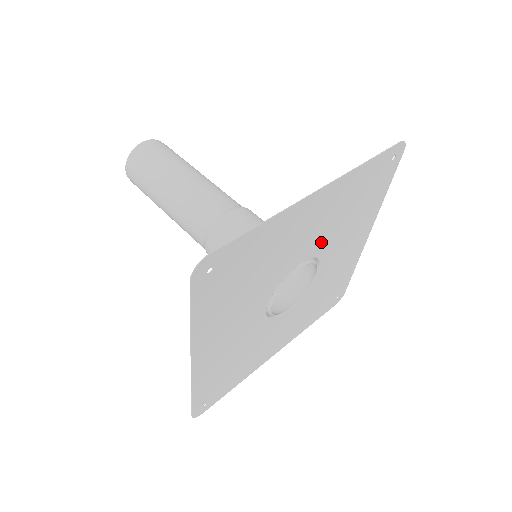
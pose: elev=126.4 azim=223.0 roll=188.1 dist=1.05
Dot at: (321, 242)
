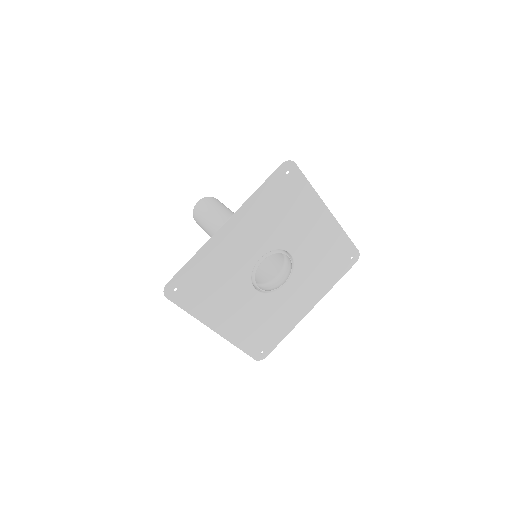
Dot at: (268, 242)
